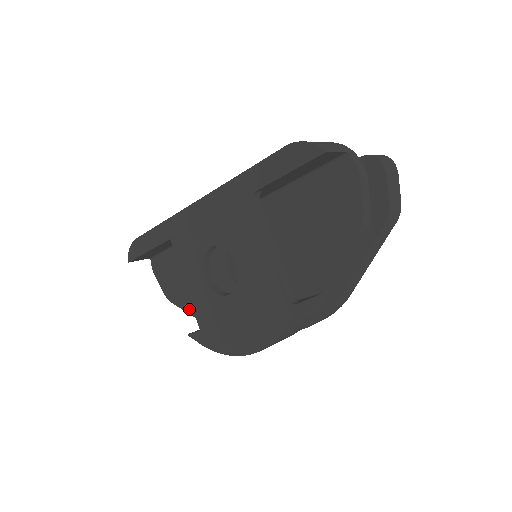
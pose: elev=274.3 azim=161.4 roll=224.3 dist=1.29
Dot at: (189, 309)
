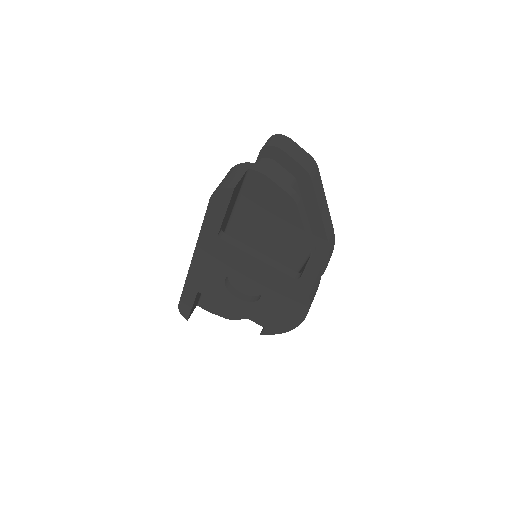
Dot at: occluded
